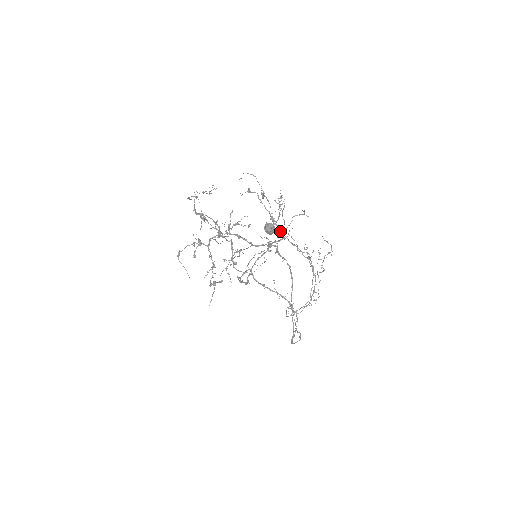
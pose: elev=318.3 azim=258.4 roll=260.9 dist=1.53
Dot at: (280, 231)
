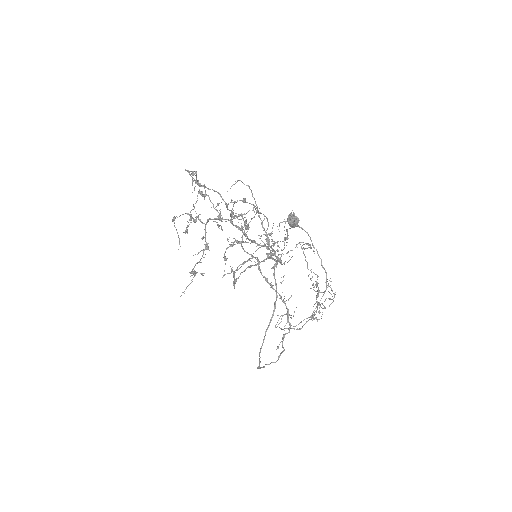
Dot at: (275, 255)
